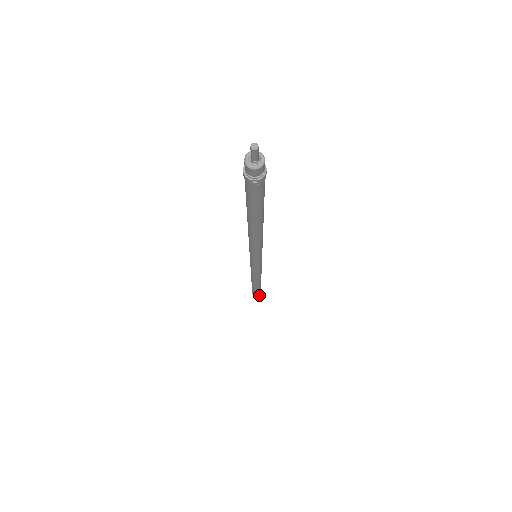
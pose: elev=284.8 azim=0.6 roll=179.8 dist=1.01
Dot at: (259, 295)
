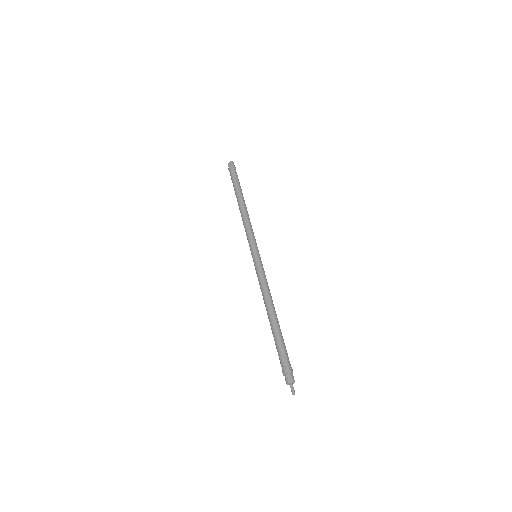
Dot at: occluded
